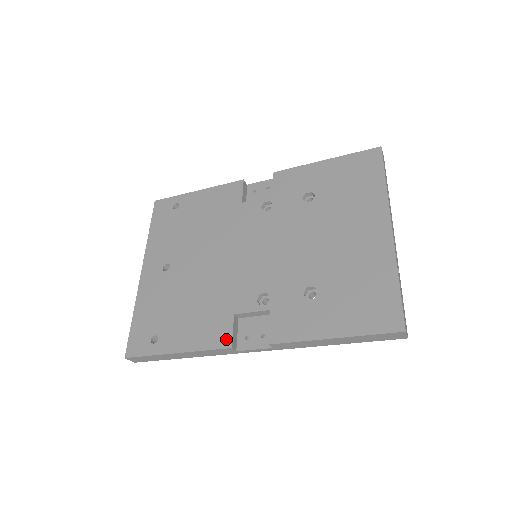
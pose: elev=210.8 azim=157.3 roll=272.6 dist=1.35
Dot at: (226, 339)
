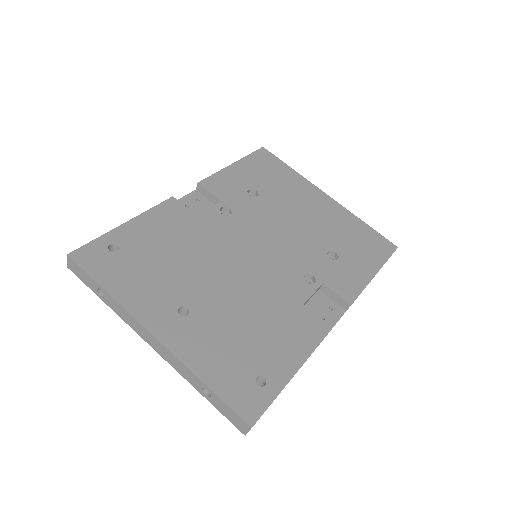
Dot at: (321, 325)
